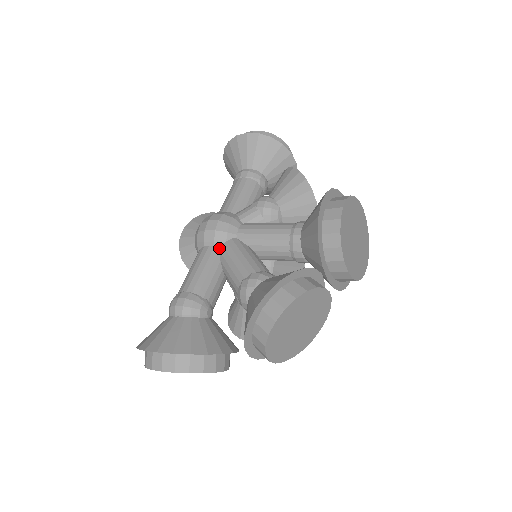
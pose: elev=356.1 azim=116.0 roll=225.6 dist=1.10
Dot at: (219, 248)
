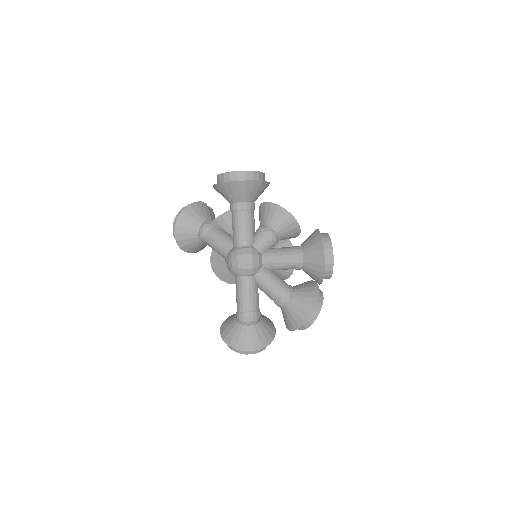
Dot at: (255, 276)
